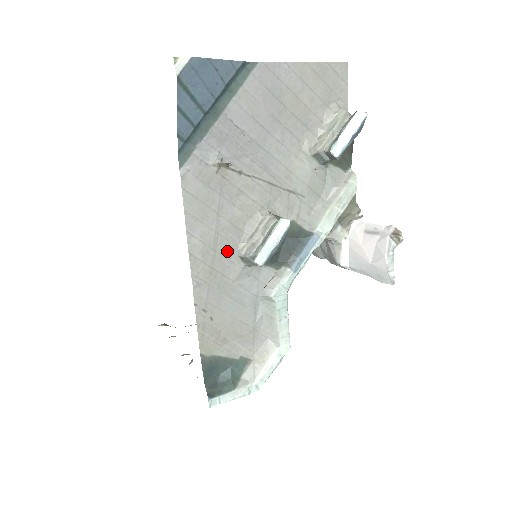
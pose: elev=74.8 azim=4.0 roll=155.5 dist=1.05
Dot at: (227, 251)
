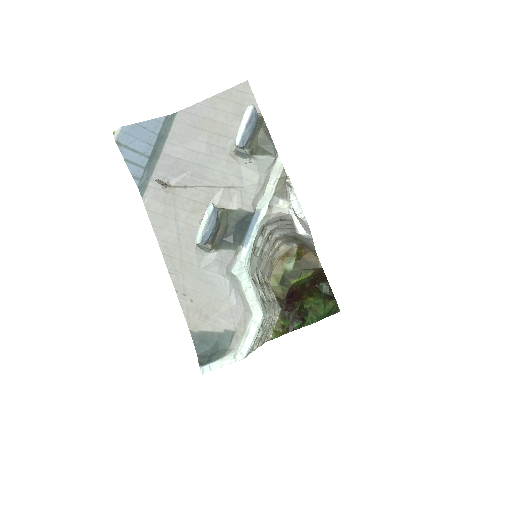
Dot at: (190, 245)
